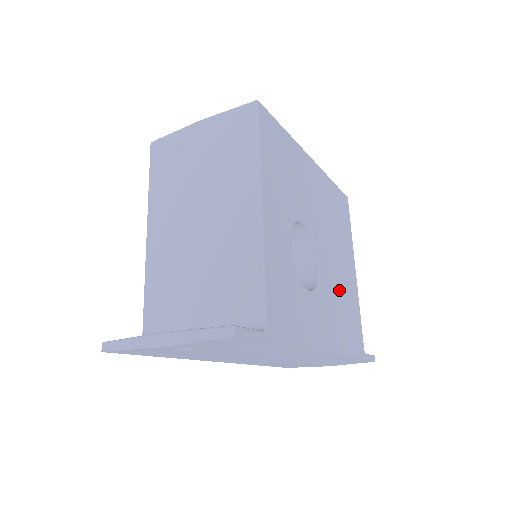
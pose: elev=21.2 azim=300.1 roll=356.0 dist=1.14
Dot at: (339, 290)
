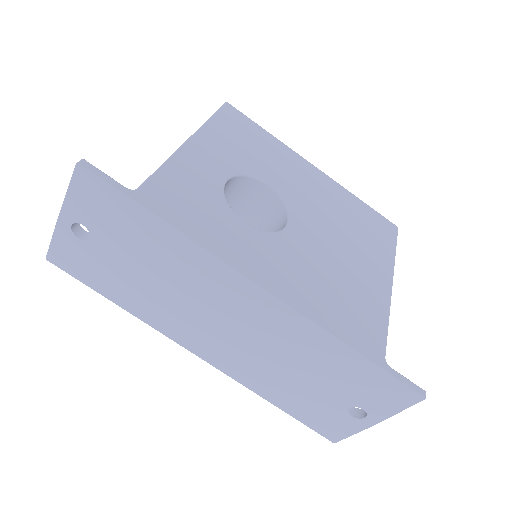
Dot at: (329, 267)
